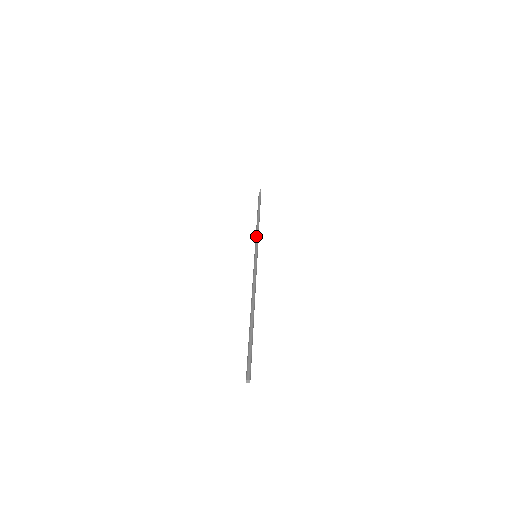
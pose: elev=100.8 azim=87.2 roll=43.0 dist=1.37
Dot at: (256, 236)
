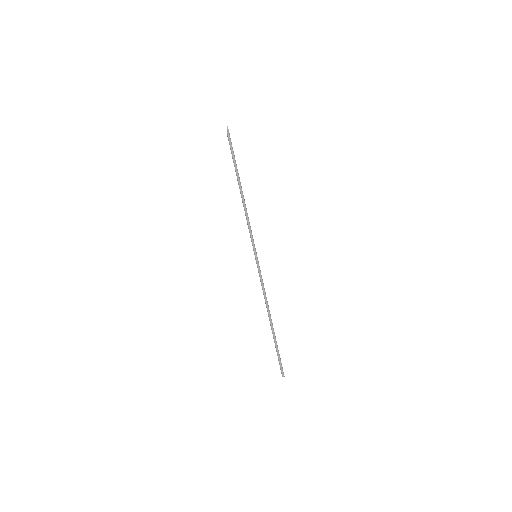
Dot at: (248, 227)
